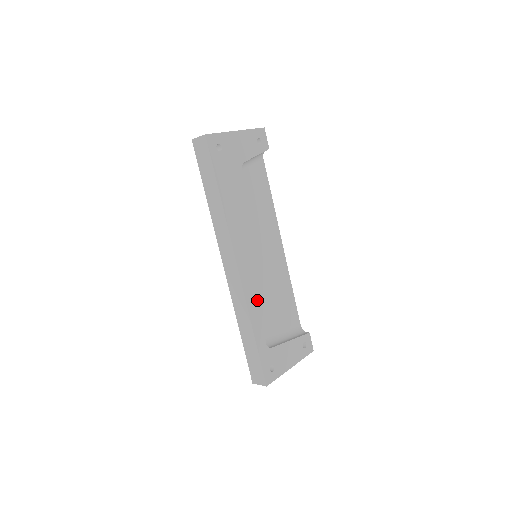
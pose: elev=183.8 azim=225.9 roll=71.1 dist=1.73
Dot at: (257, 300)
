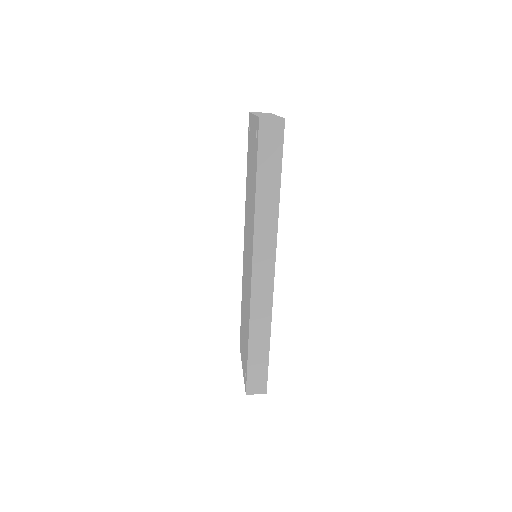
Dot at: occluded
